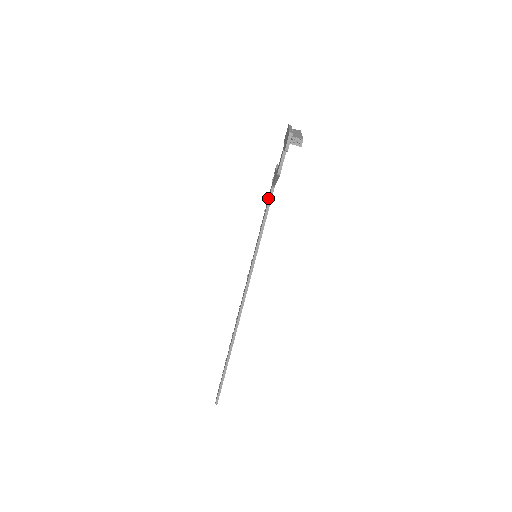
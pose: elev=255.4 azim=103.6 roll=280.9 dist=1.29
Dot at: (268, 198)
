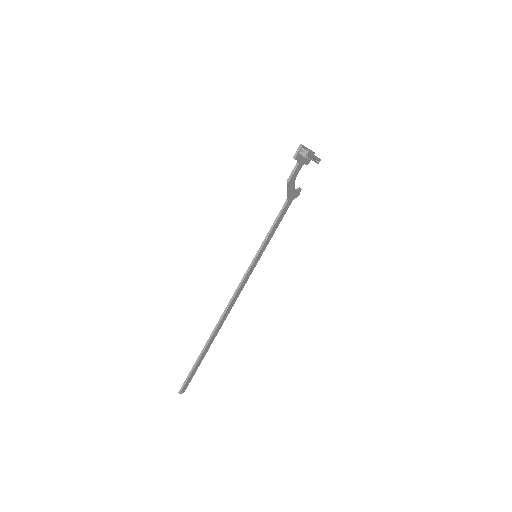
Dot at: occluded
